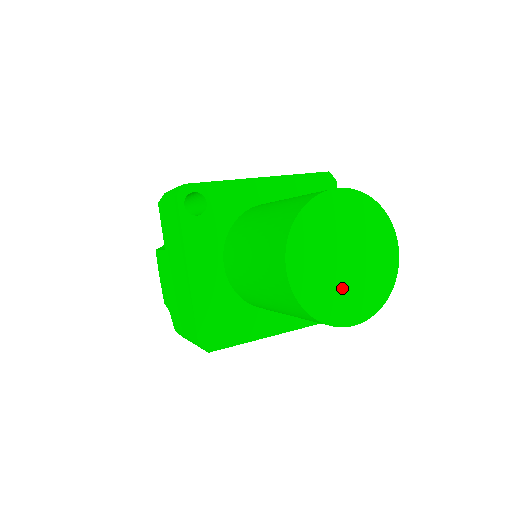
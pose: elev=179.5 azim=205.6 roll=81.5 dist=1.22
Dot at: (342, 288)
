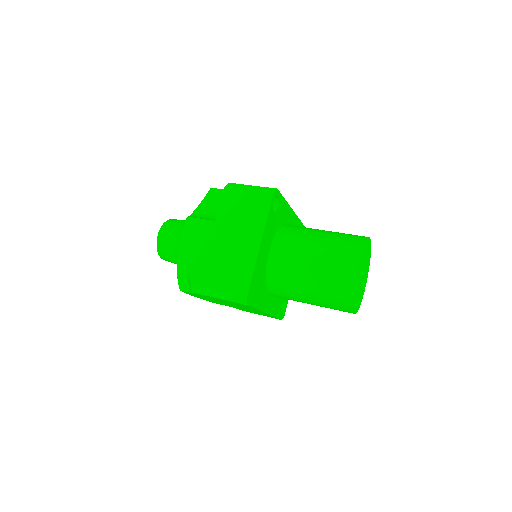
Dot at: occluded
